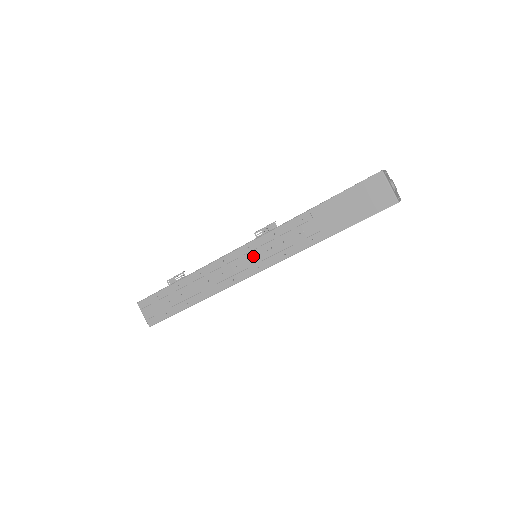
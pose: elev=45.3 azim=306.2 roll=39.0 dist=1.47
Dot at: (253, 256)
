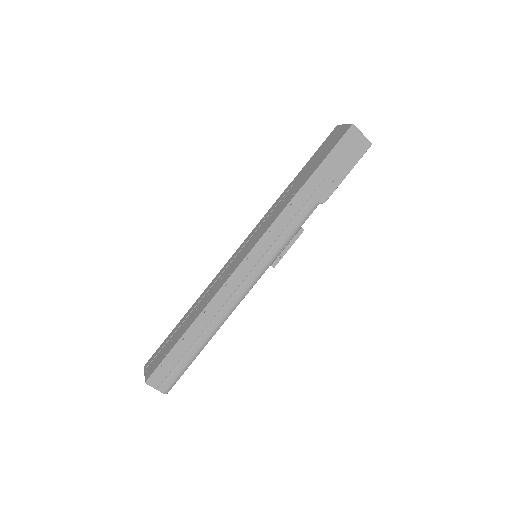
Dot at: (247, 245)
